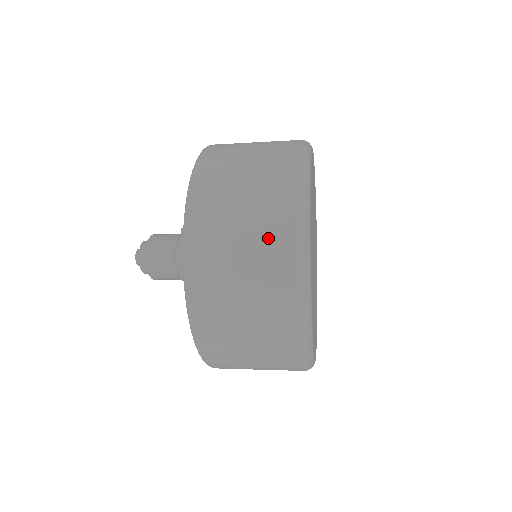
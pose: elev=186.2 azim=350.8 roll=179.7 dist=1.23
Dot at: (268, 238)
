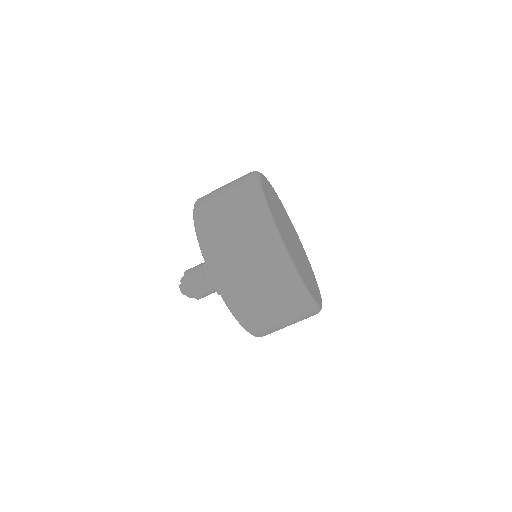
Dot at: (267, 269)
